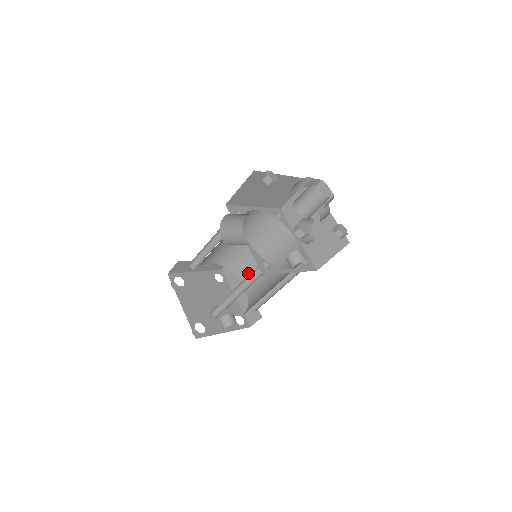
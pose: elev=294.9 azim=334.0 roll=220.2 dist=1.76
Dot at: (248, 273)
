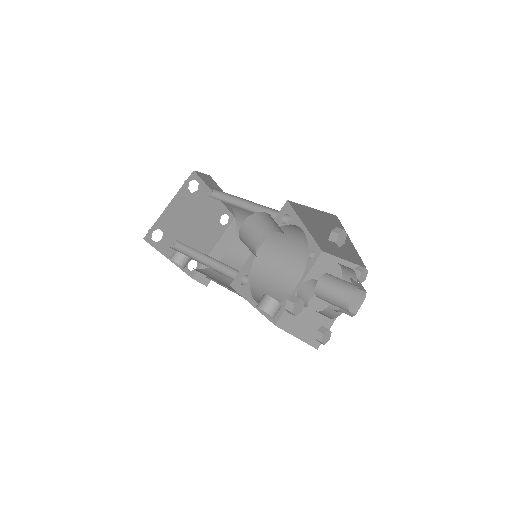
Dot at: (242, 249)
